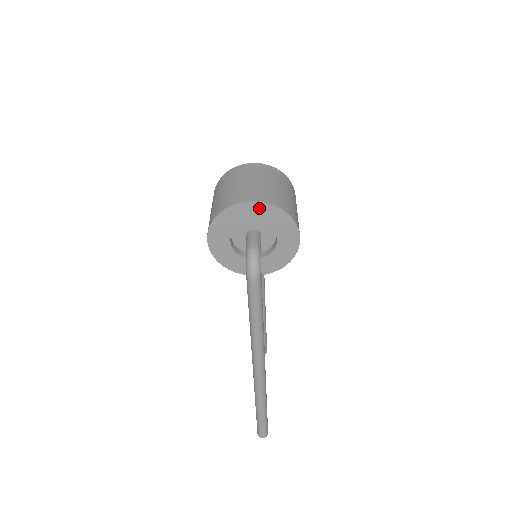
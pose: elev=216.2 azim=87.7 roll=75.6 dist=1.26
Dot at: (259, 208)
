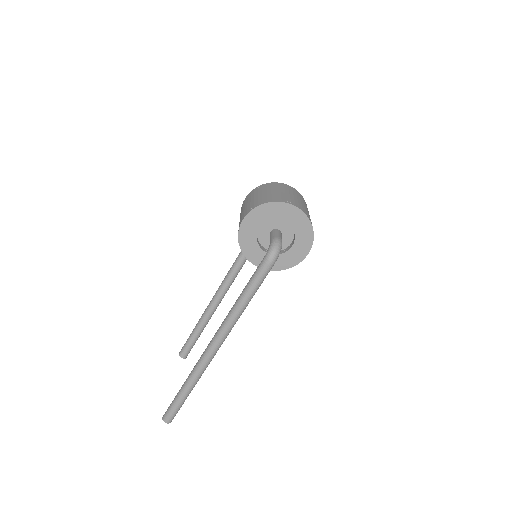
Dot at: (297, 214)
